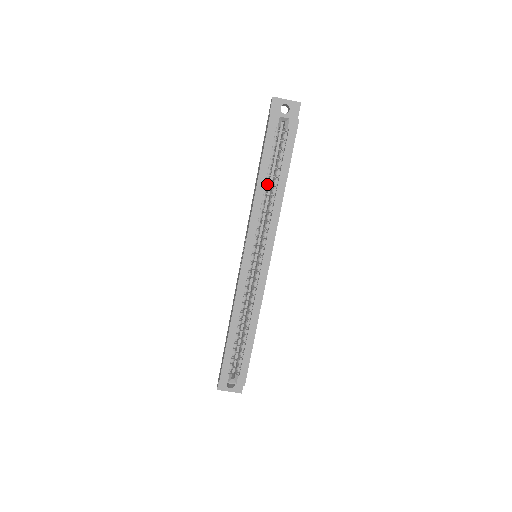
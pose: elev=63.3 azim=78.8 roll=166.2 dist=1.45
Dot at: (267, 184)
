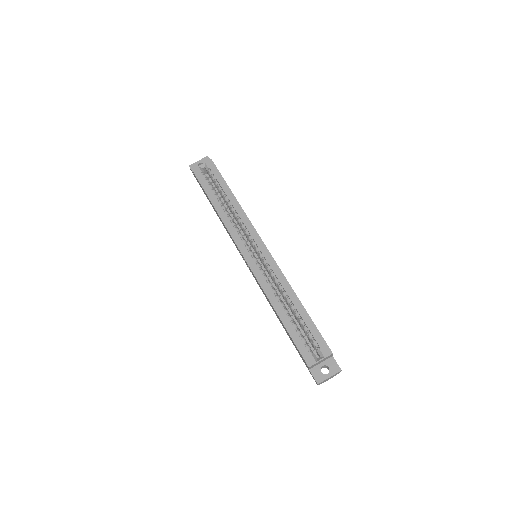
Dot at: occluded
